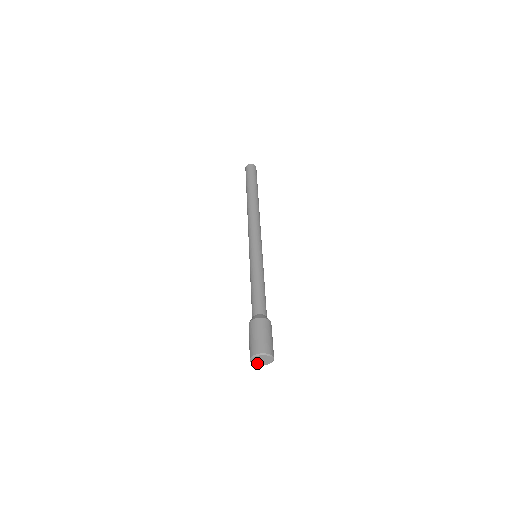
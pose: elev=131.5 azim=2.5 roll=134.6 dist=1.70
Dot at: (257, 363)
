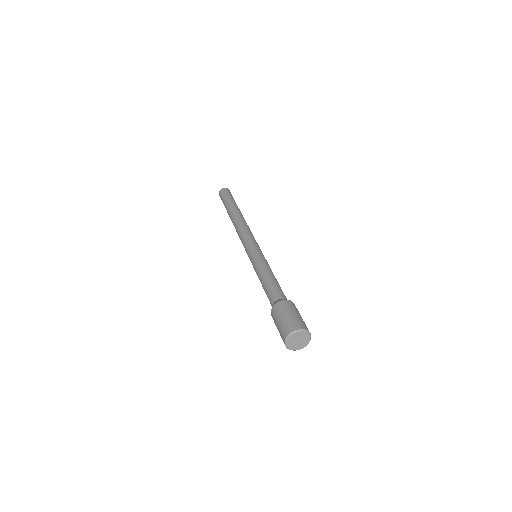
Dot at: (290, 341)
